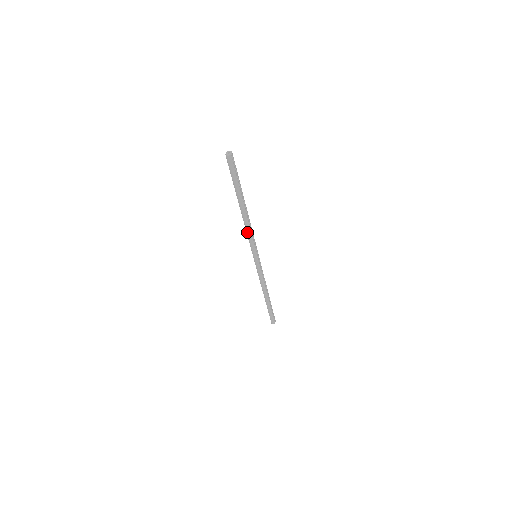
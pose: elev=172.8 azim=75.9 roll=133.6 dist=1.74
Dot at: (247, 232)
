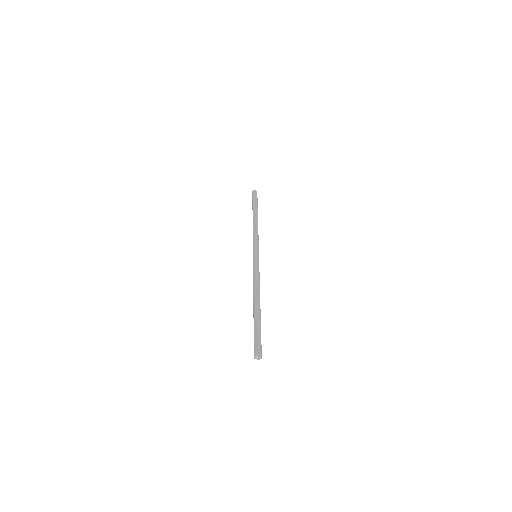
Dot at: (253, 234)
